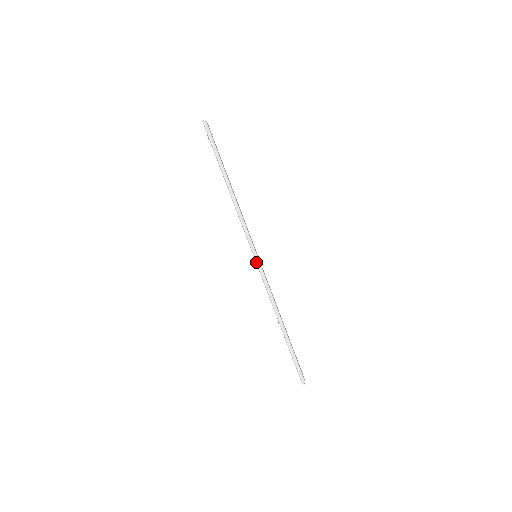
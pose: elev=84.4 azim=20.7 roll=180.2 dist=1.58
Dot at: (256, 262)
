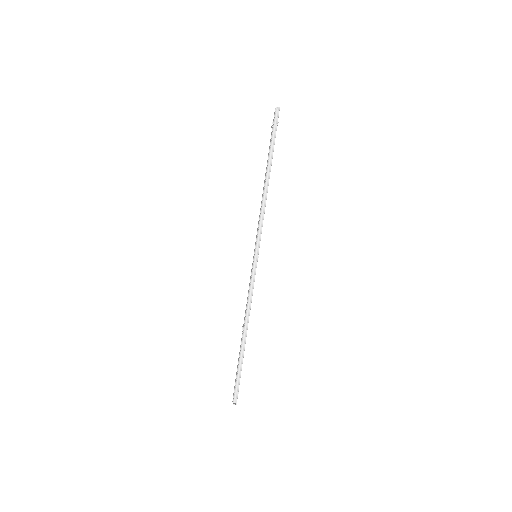
Dot at: (254, 261)
